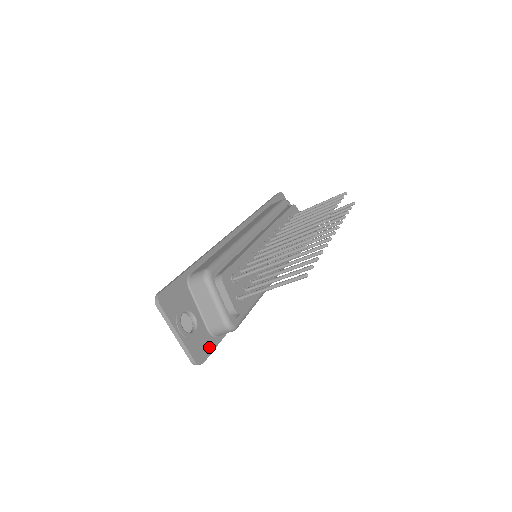
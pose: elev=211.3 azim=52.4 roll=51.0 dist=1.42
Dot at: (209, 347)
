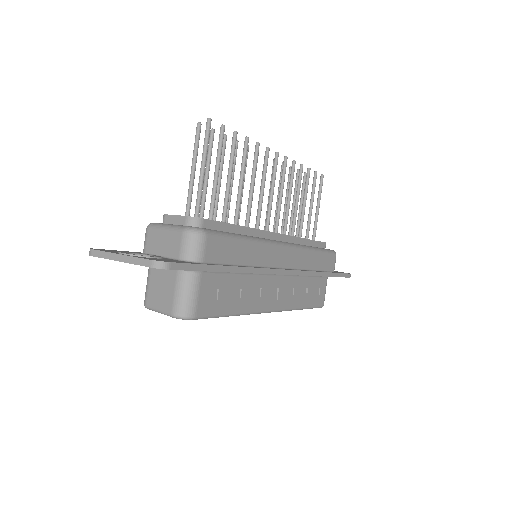
Dot at: (181, 262)
